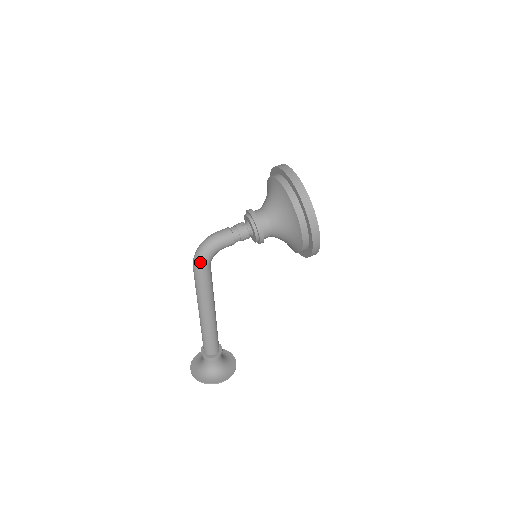
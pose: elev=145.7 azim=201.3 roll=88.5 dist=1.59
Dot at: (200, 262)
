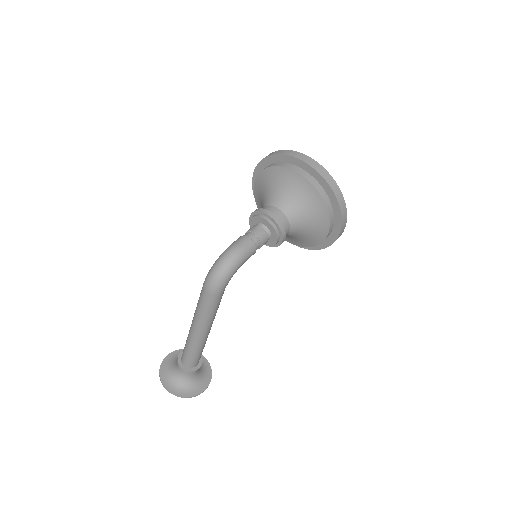
Dot at: (222, 285)
